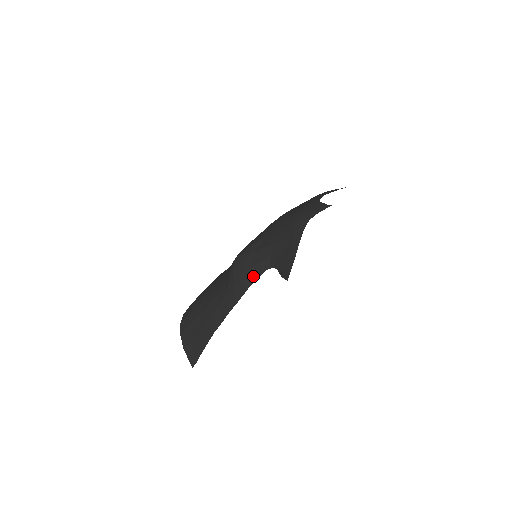
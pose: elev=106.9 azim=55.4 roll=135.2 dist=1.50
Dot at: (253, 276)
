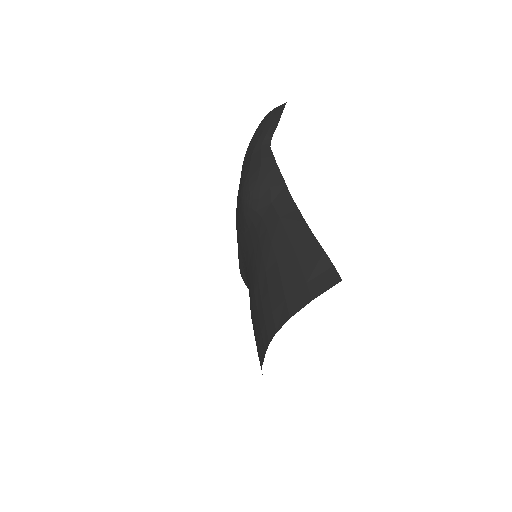
Dot at: (268, 160)
